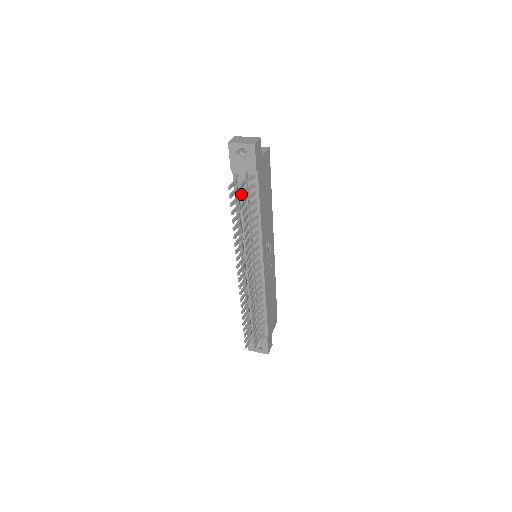
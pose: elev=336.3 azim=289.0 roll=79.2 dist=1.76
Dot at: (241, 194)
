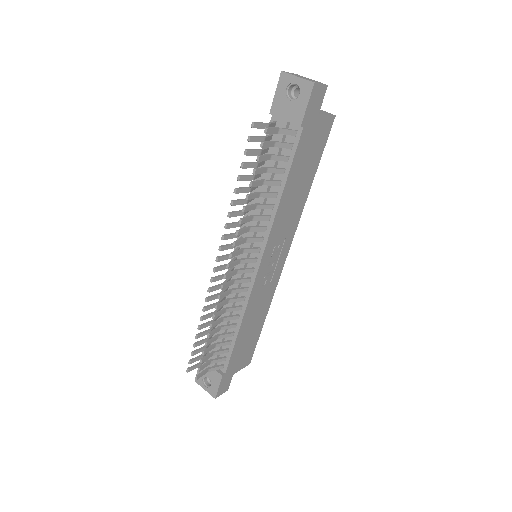
Dot at: (265, 141)
